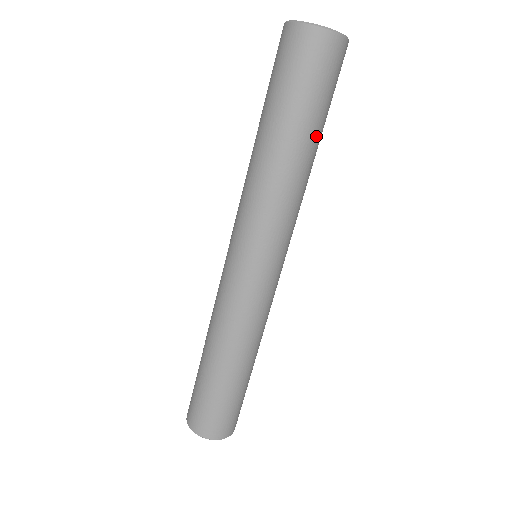
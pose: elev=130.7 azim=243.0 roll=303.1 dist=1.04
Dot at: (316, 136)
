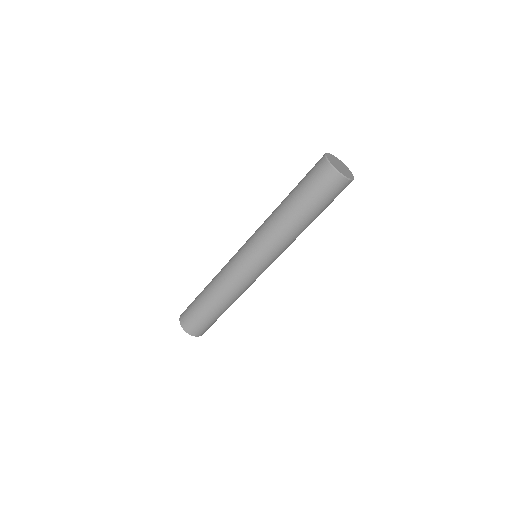
Dot at: (308, 216)
